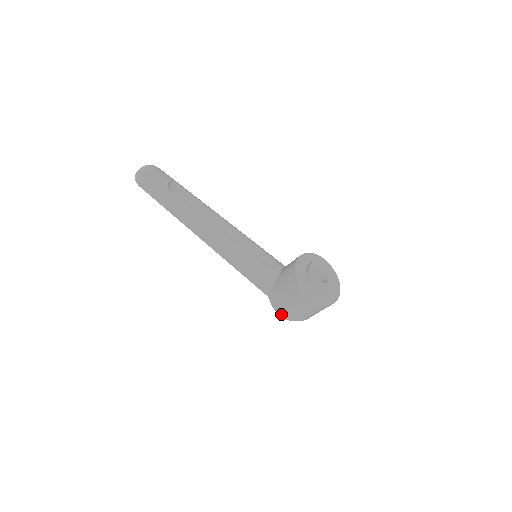
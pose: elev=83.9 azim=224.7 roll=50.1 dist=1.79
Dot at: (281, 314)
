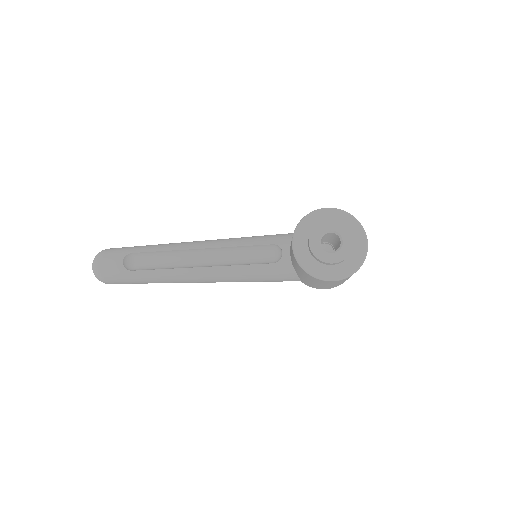
Dot at: occluded
